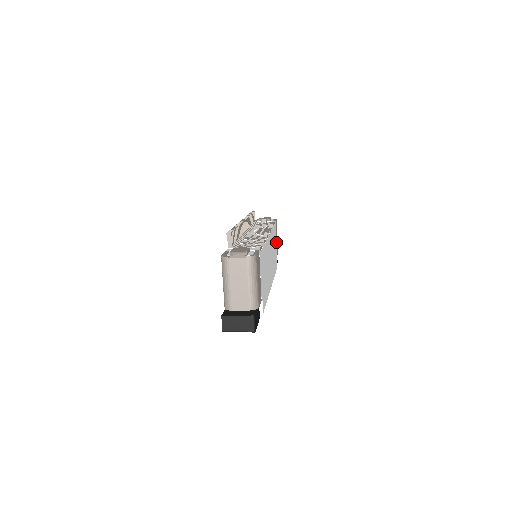
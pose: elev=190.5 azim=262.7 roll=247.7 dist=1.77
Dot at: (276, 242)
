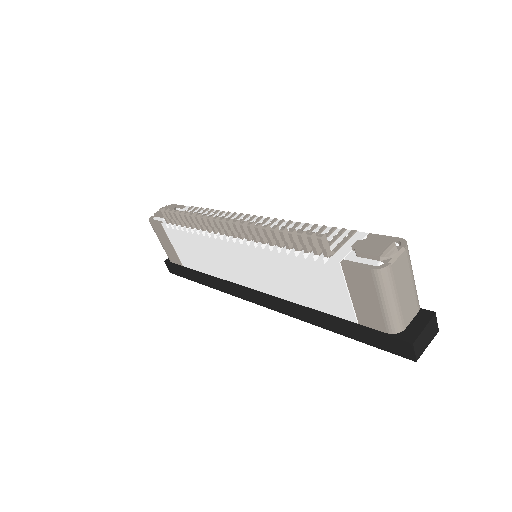
Dot at: occluded
